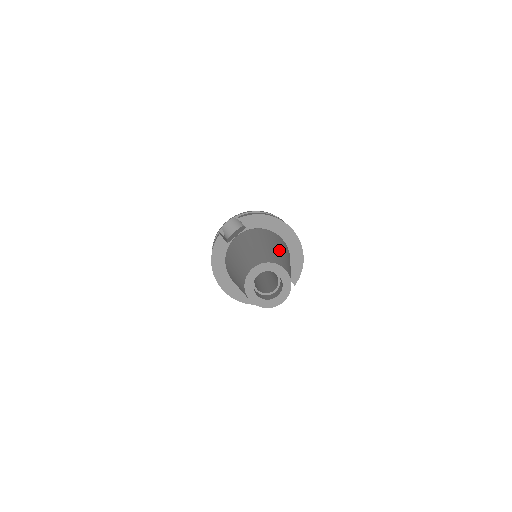
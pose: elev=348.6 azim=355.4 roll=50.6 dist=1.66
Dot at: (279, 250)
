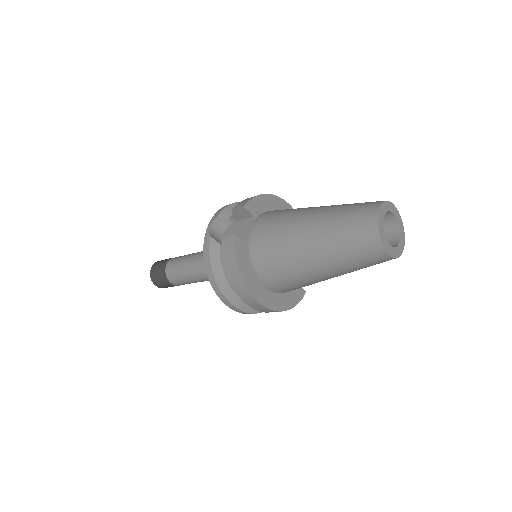
Dot at: occluded
